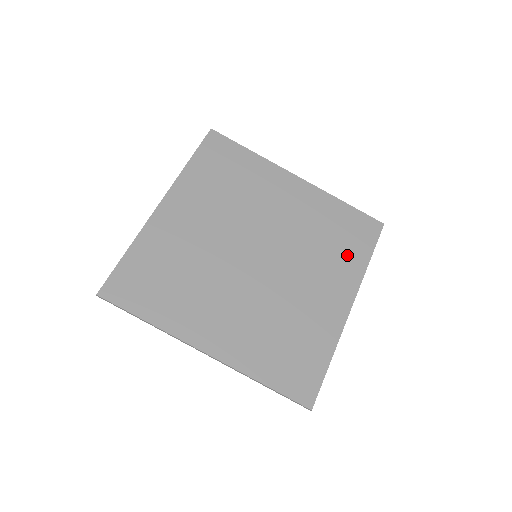
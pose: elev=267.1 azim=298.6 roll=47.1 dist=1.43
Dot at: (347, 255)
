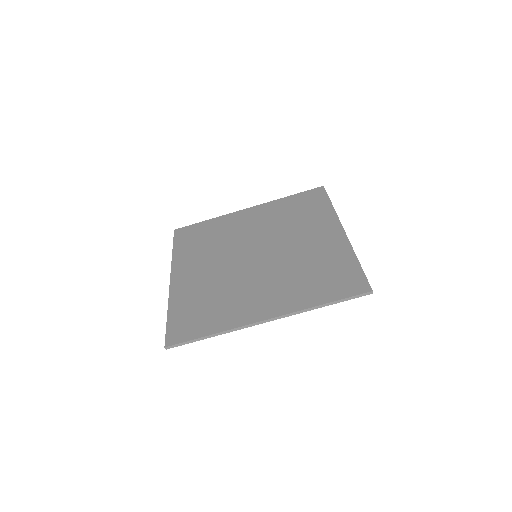
Dot at: (315, 213)
